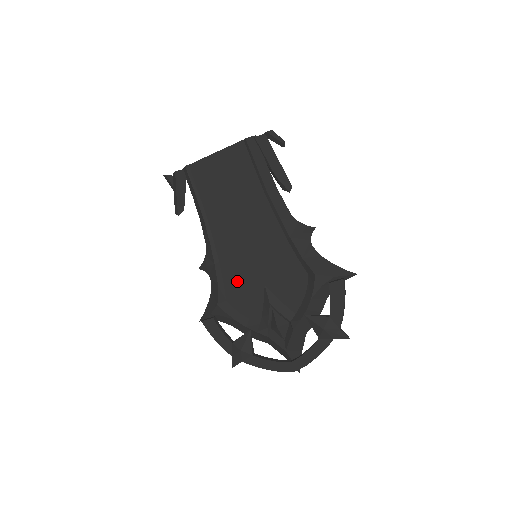
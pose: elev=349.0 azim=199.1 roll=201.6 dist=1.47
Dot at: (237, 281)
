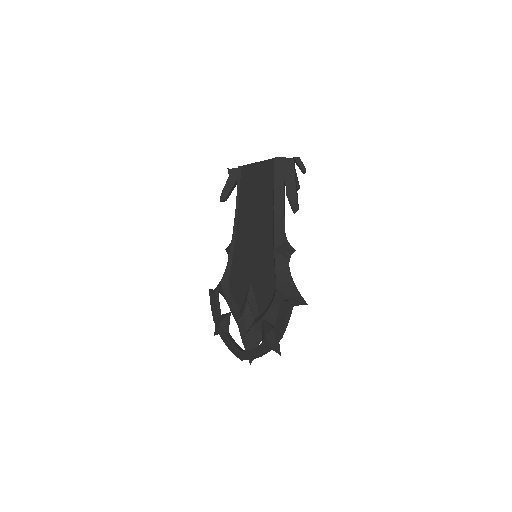
Dot at: (238, 270)
